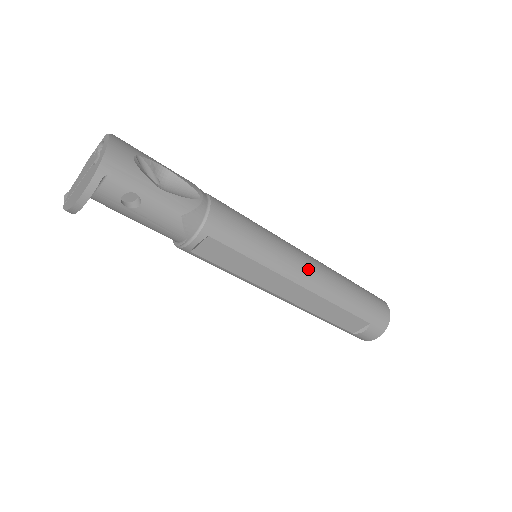
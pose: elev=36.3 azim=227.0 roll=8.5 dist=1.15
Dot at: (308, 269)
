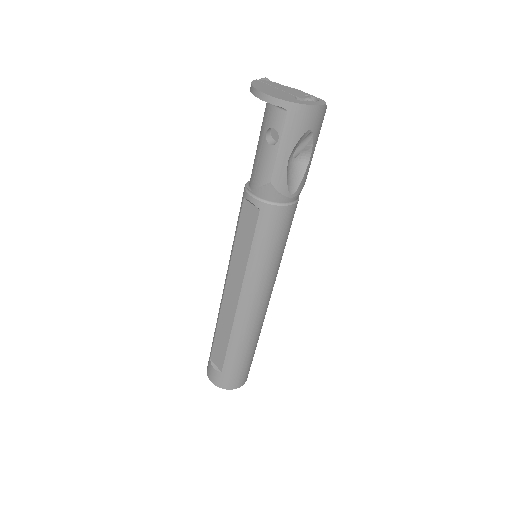
Dot at: (255, 305)
